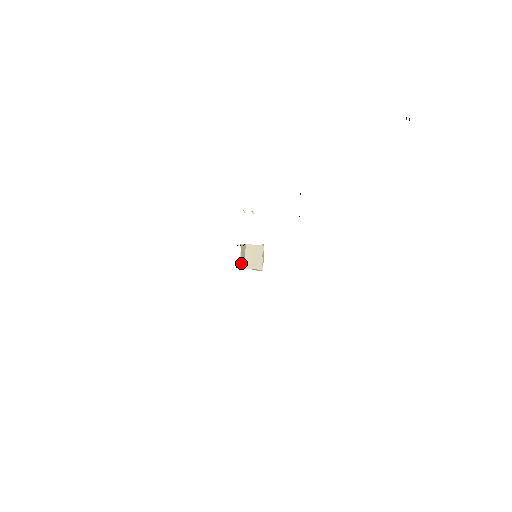
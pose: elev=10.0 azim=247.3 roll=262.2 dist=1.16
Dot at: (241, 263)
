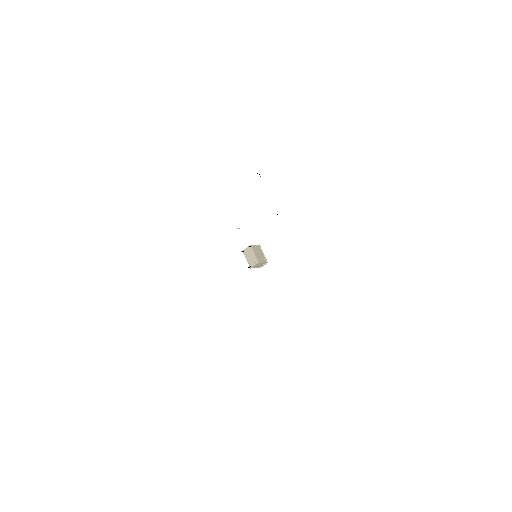
Dot at: (250, 263)
